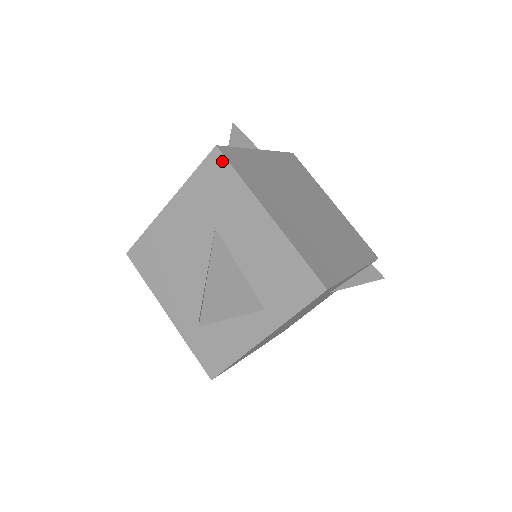
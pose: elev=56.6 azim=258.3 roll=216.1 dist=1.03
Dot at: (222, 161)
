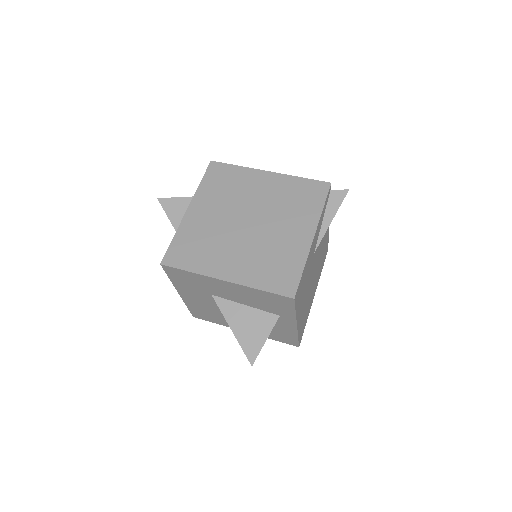
Dot at: (172, 269)
